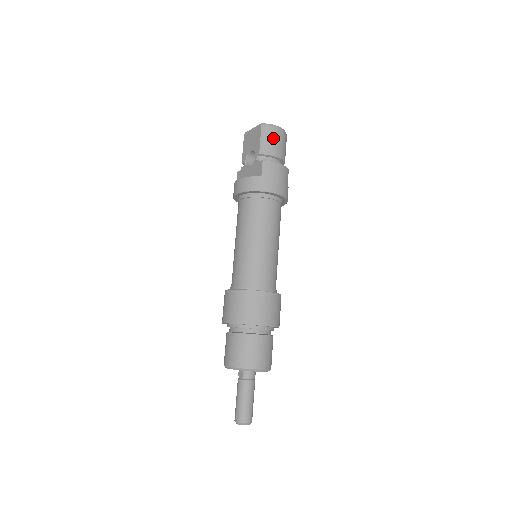
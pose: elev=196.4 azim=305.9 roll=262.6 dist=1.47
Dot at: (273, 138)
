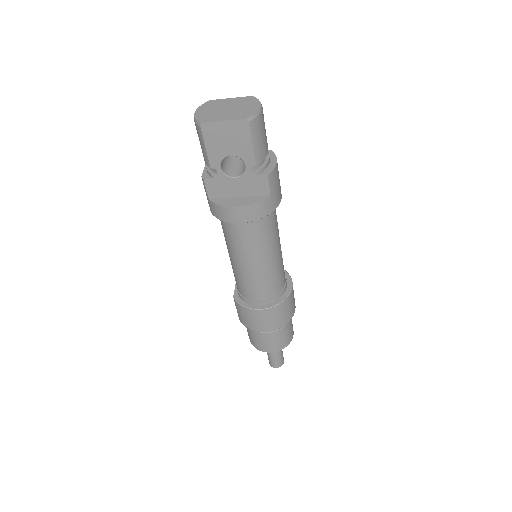
Dot at: (263, 131)
